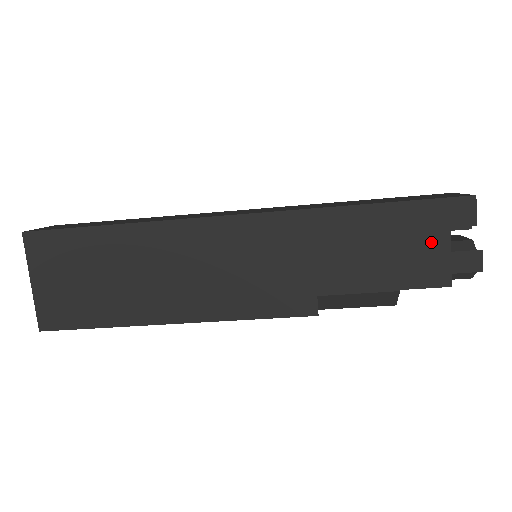
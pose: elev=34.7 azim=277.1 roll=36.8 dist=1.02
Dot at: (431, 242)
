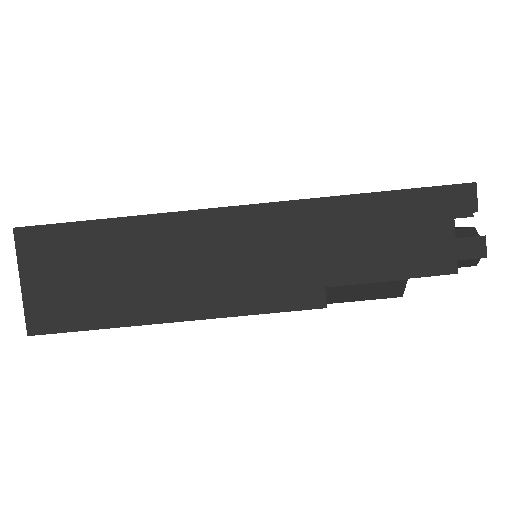
Dot at: (436, 229)
